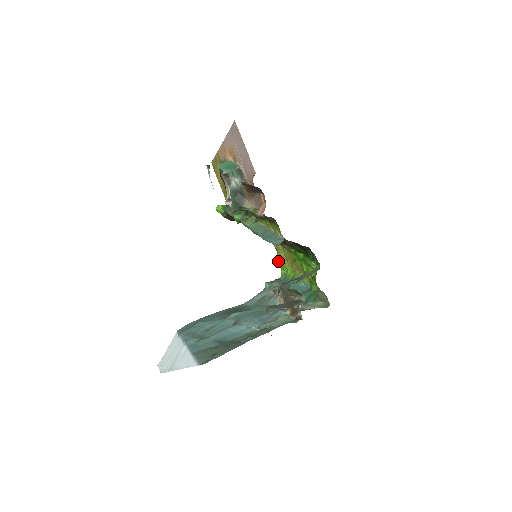
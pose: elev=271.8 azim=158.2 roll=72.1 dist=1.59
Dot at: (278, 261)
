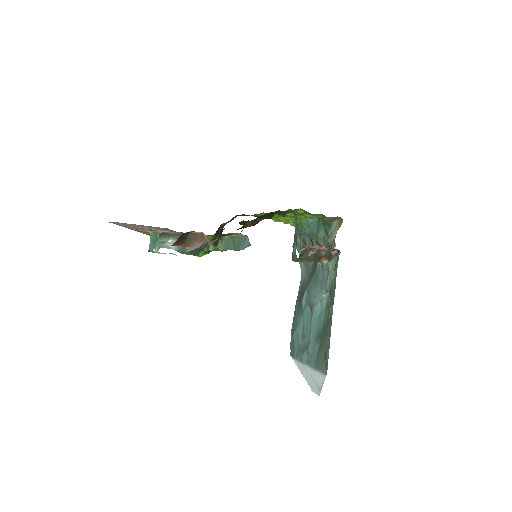
Dot at: occluded
